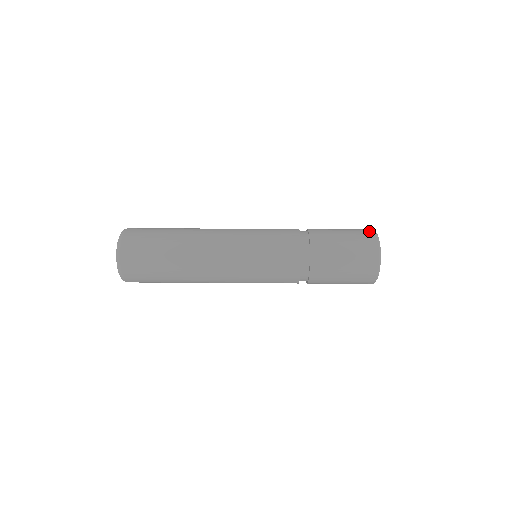
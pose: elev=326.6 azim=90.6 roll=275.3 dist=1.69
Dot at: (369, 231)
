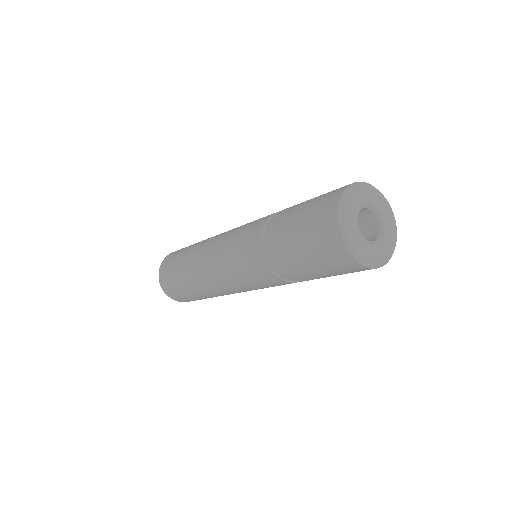
Dot at: occluded
